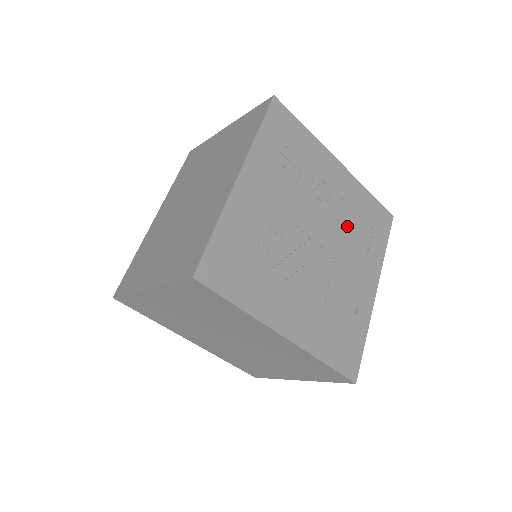
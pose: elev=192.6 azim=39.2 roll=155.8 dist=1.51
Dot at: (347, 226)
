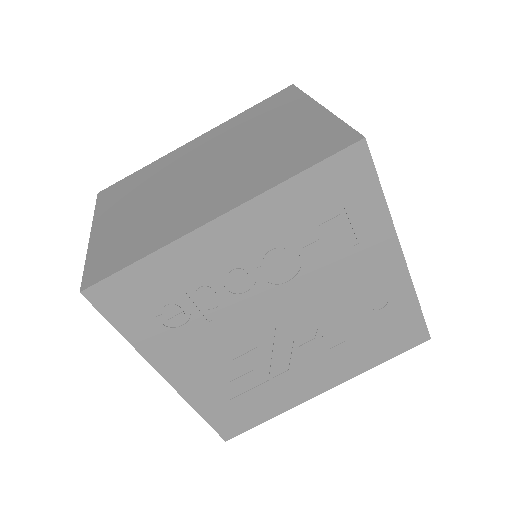
Dot at: (303, 259)
